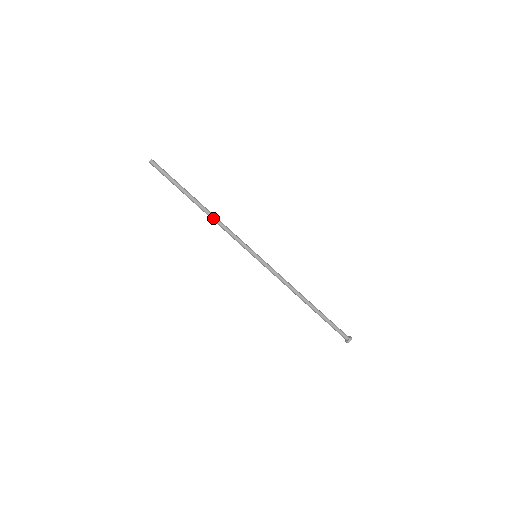
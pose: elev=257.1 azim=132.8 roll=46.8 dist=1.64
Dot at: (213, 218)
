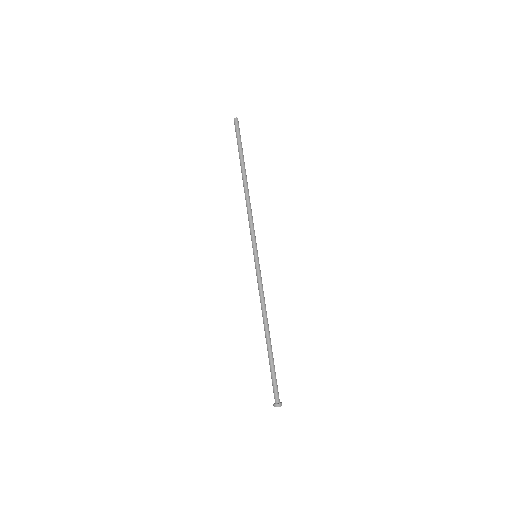
Dot at: (246, 197)
